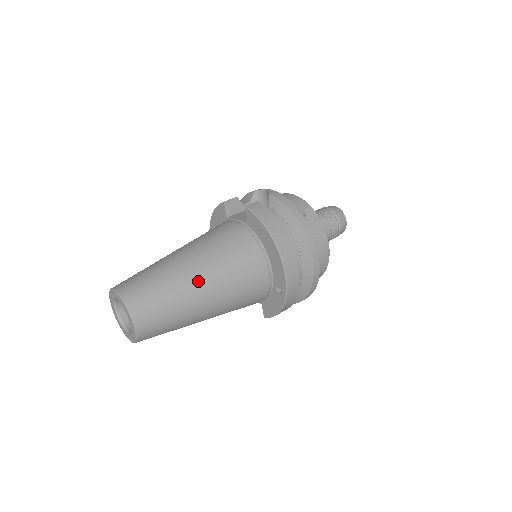
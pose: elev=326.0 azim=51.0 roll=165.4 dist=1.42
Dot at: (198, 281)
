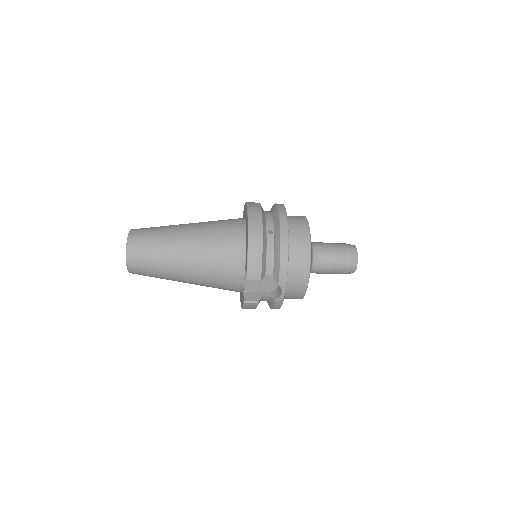
Dot at: (185, 224)
